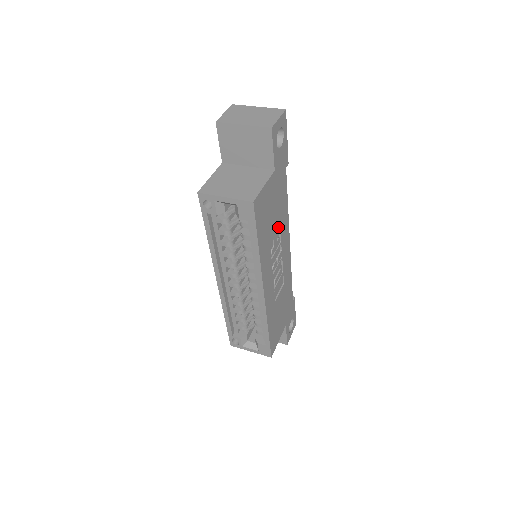
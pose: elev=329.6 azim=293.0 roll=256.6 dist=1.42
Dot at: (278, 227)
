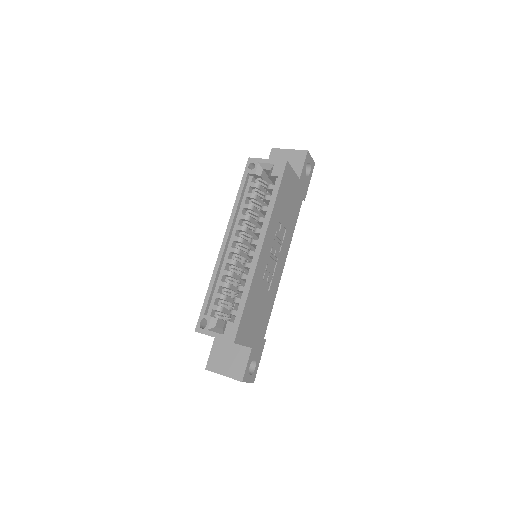
Dot at: (286, 226)
